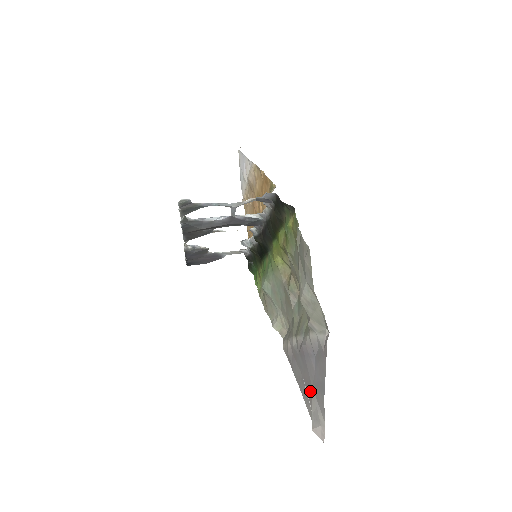
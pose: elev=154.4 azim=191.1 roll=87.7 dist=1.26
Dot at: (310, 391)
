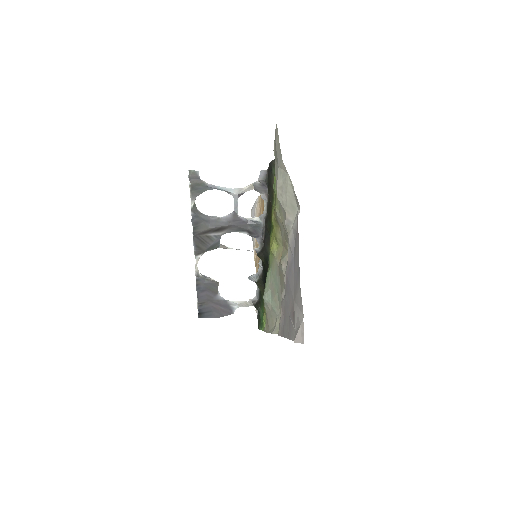
Dot at: (293, 311)
